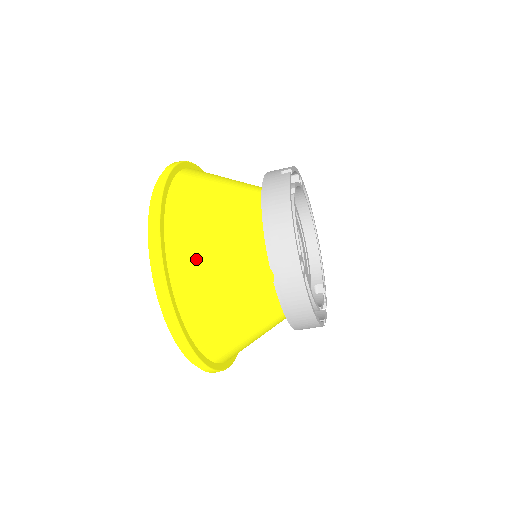
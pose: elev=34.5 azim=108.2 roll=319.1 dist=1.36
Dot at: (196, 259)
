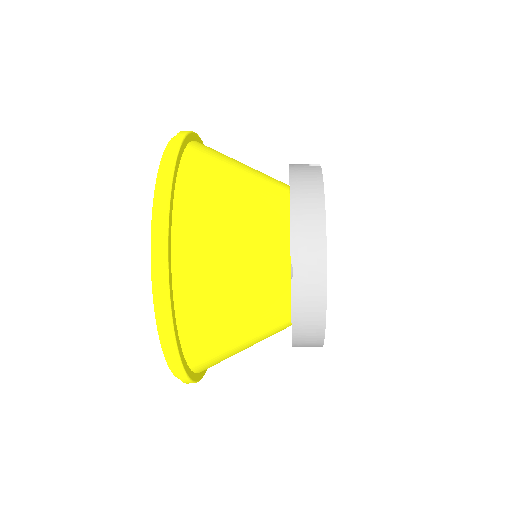
Dot at: (206, 236)
